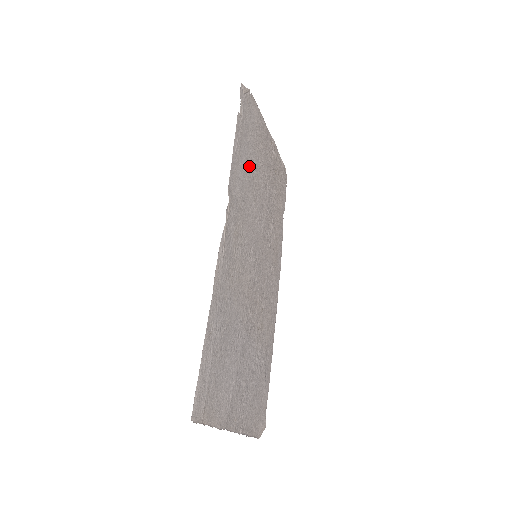
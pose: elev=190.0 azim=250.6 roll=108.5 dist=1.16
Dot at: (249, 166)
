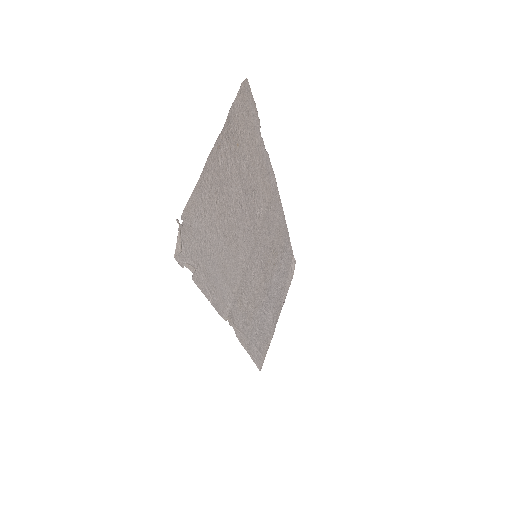
Dot at: (222, 256)
